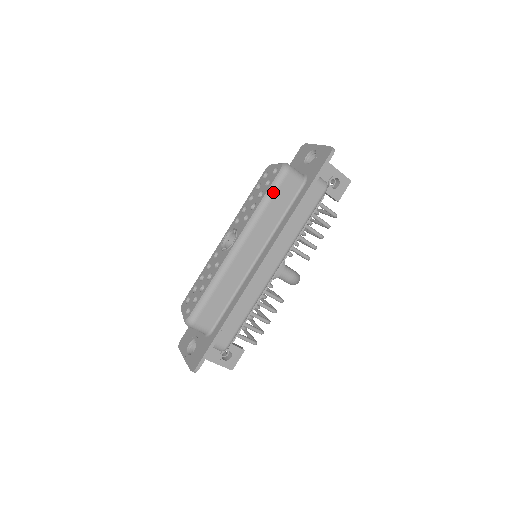
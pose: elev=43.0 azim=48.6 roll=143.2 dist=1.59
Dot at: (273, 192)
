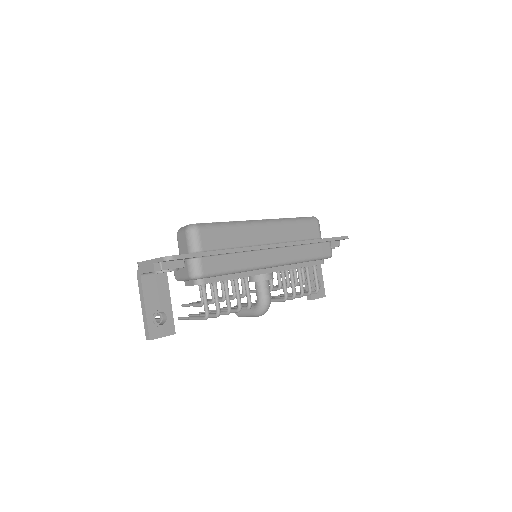
Dot at: (304, 220)
